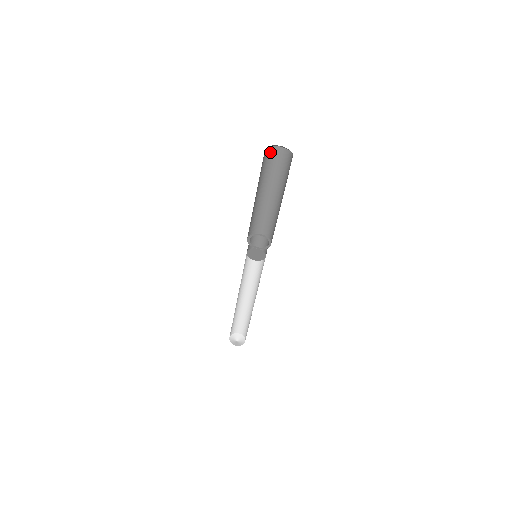
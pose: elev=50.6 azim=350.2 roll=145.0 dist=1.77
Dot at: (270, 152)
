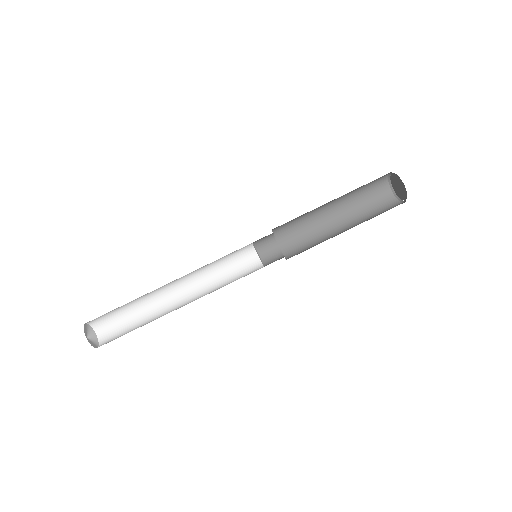
Dot at: (381, 178)
